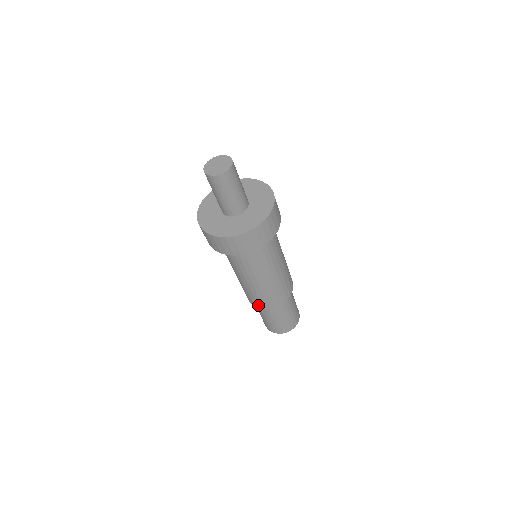
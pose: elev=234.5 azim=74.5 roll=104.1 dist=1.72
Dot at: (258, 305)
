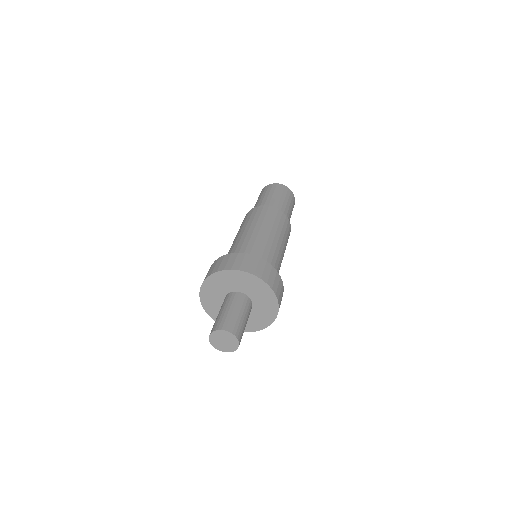
Dot at: occluded
